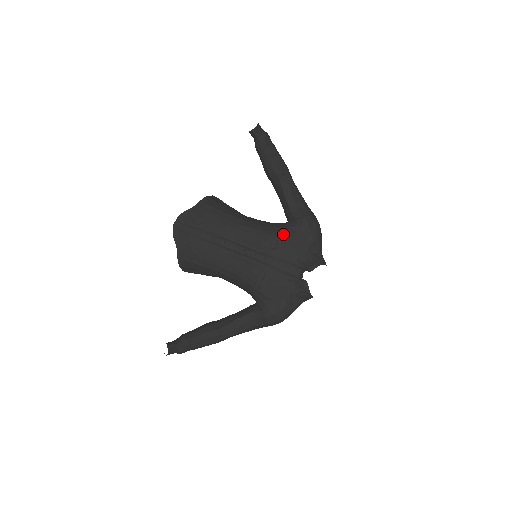
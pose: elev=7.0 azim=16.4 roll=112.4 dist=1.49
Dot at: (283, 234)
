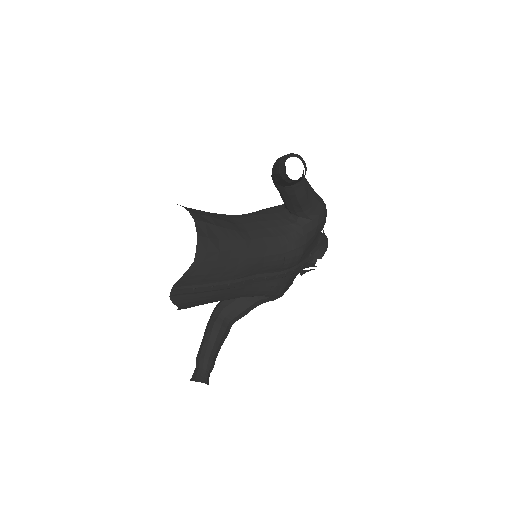
Dot at: (304, 247)
